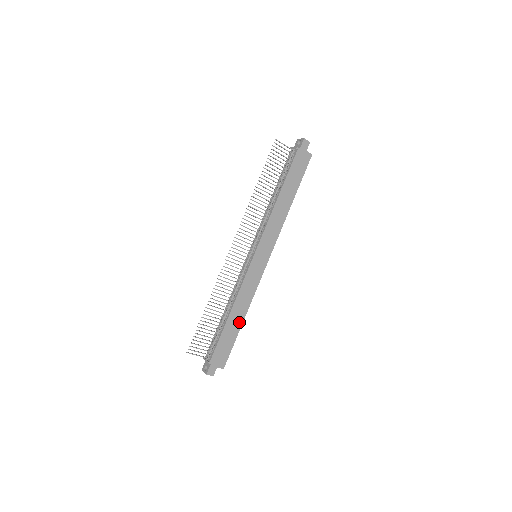
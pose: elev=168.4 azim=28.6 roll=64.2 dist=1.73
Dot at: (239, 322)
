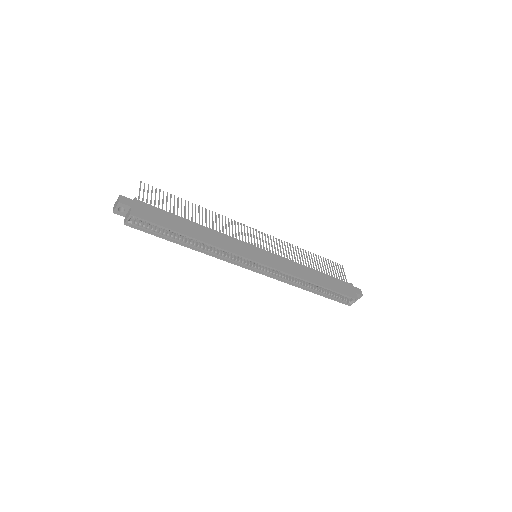
Dot at: (190, 233)
